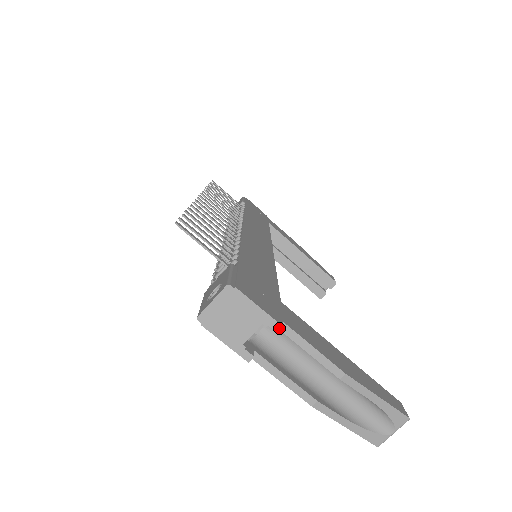
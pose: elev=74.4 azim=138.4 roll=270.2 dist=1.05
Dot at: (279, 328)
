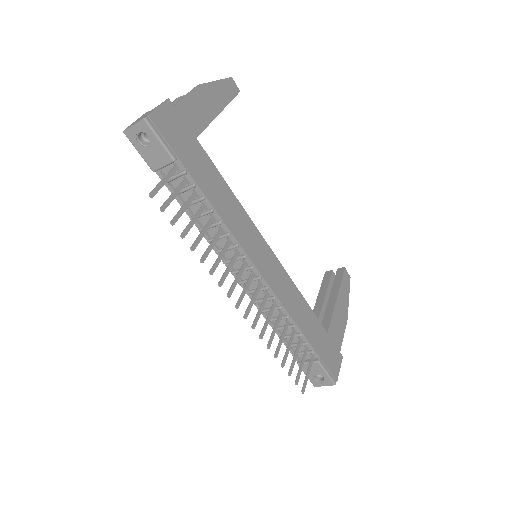
Dot at: (341, 358)
